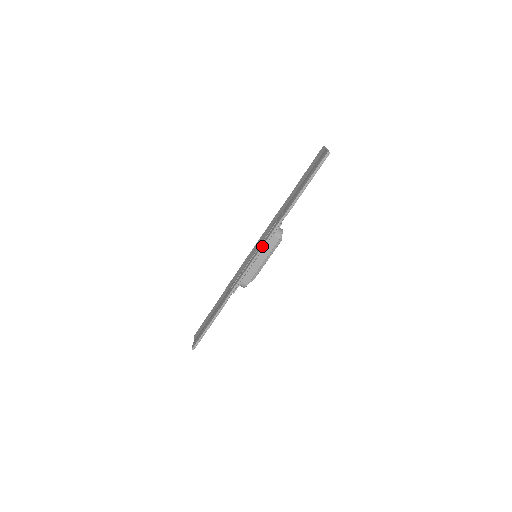
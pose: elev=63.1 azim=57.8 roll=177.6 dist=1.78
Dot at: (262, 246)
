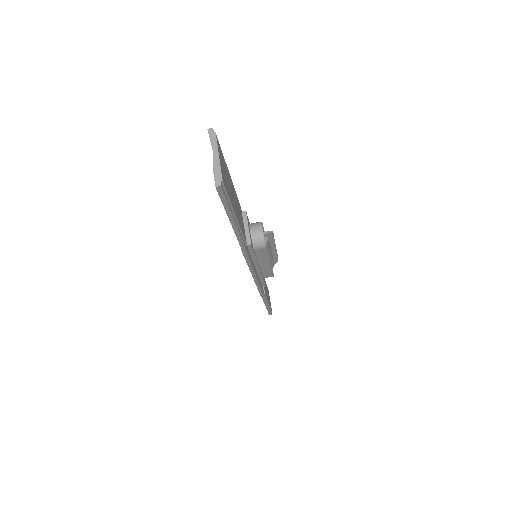
Dot at: occluded
